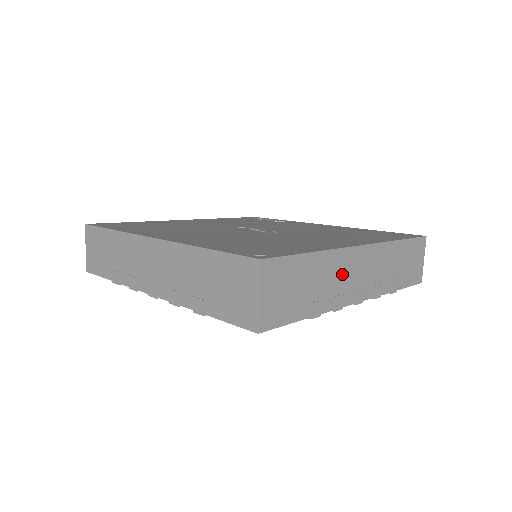
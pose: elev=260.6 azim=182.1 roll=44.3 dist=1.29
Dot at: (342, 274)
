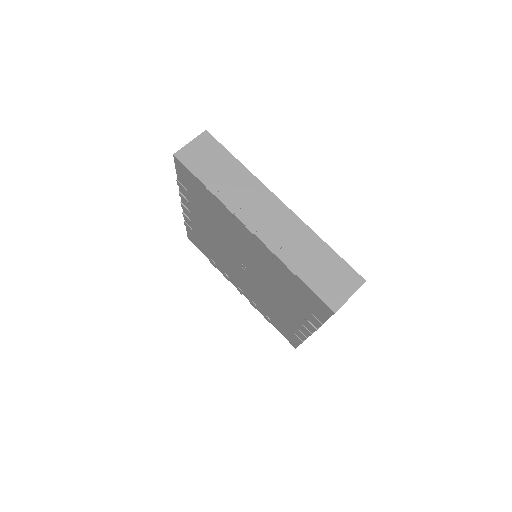
Dot at: (250, 196)
